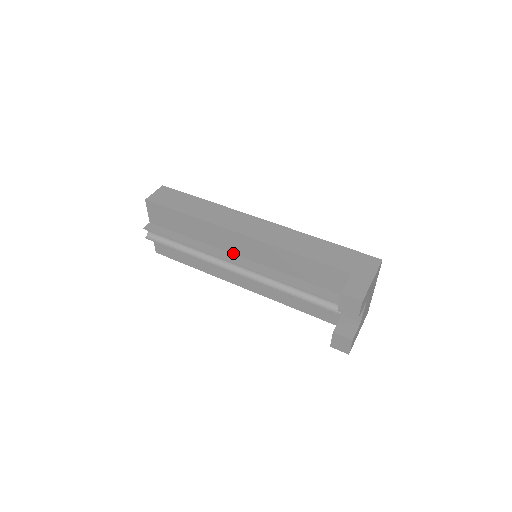
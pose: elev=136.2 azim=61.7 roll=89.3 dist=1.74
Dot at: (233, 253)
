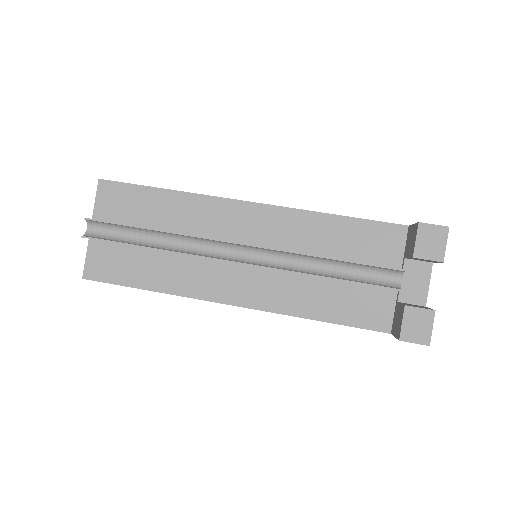
Dot at: (231, 240)
